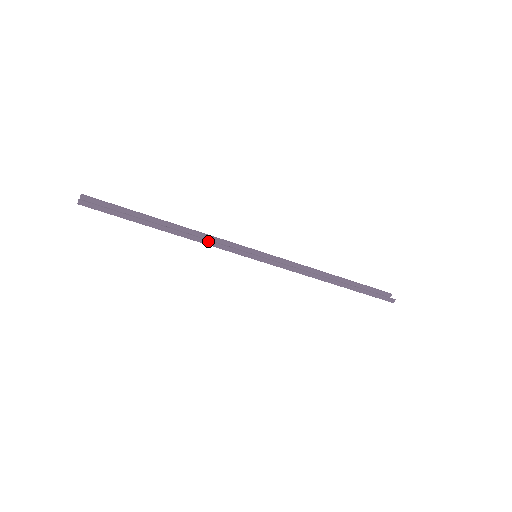
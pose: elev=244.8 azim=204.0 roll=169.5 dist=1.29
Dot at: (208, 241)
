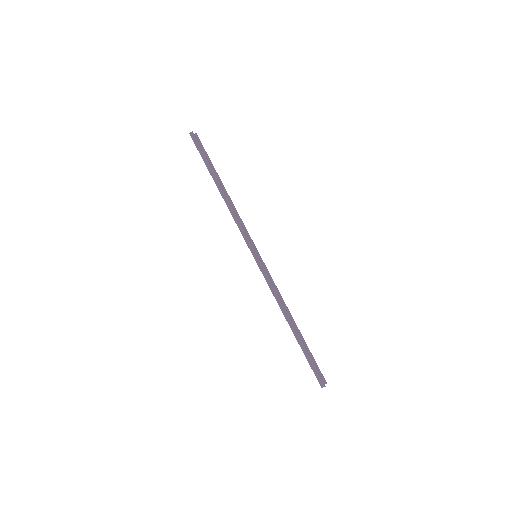
Dot at: (236, 217)
